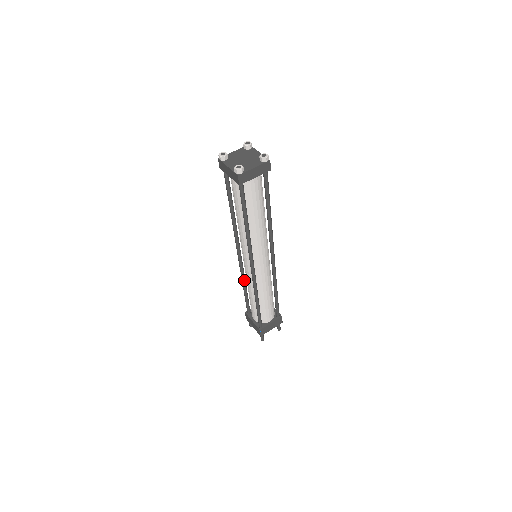
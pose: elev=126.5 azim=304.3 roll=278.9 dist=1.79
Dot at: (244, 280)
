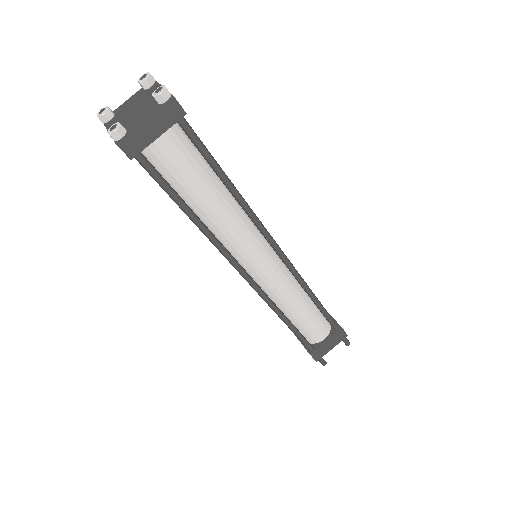
Dot at: occluded
